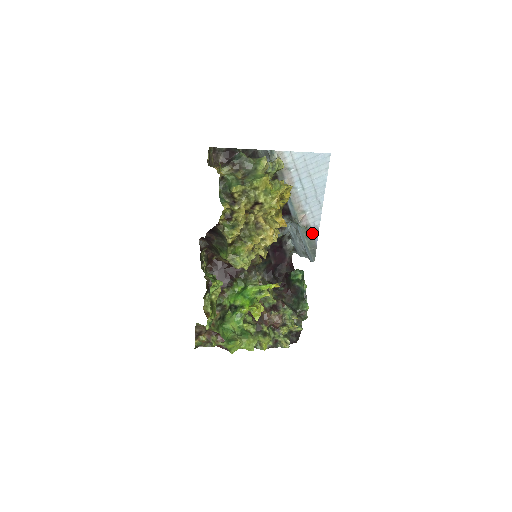
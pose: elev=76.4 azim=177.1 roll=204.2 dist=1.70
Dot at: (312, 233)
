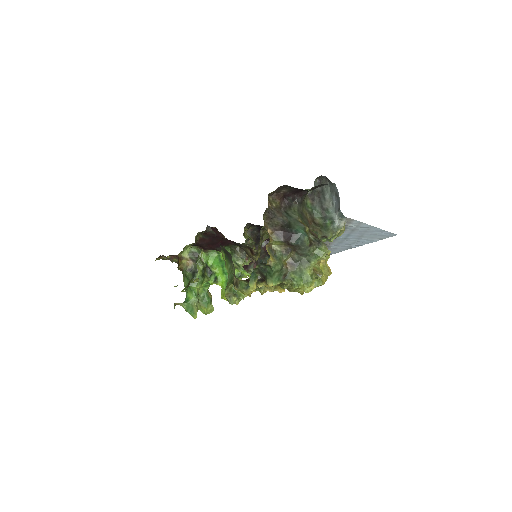
Dot at: occluded
